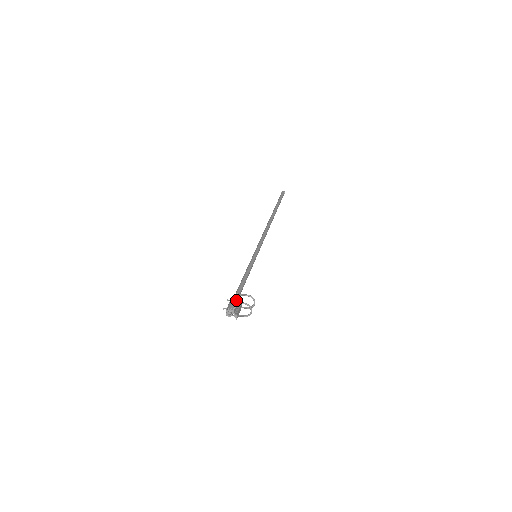
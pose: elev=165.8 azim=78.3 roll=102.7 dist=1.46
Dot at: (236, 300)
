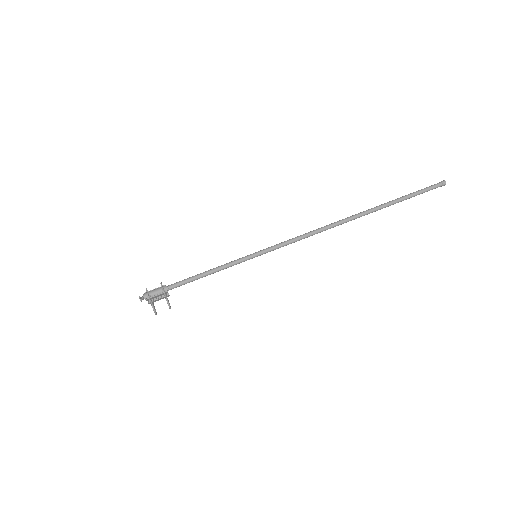
Dot at: (150, 297)
